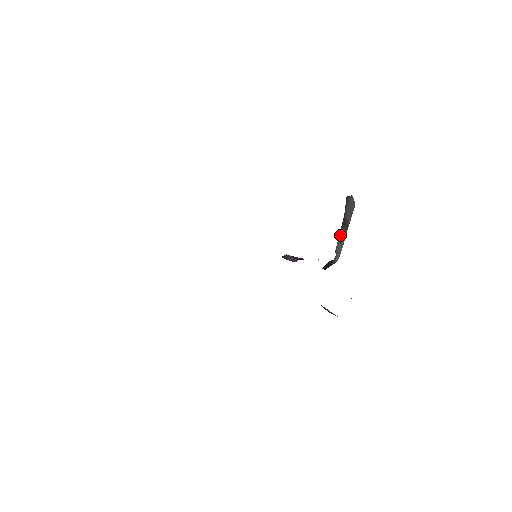
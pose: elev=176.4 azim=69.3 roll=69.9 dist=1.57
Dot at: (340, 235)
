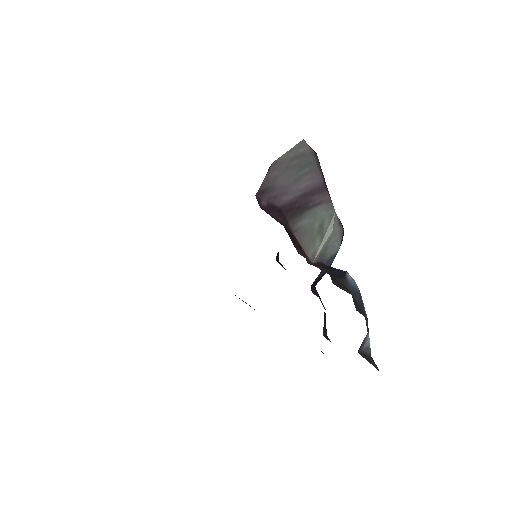
Dot at: (304, 234)
